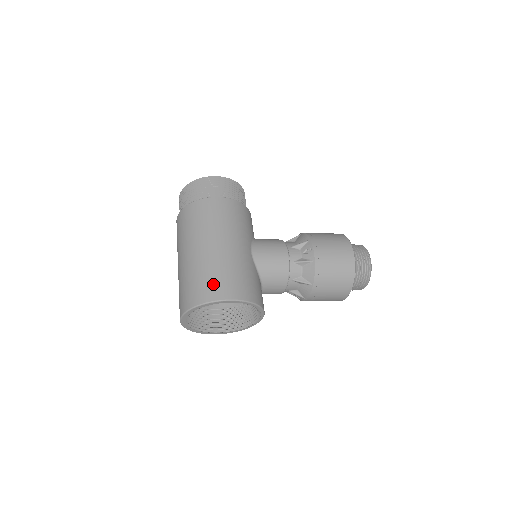
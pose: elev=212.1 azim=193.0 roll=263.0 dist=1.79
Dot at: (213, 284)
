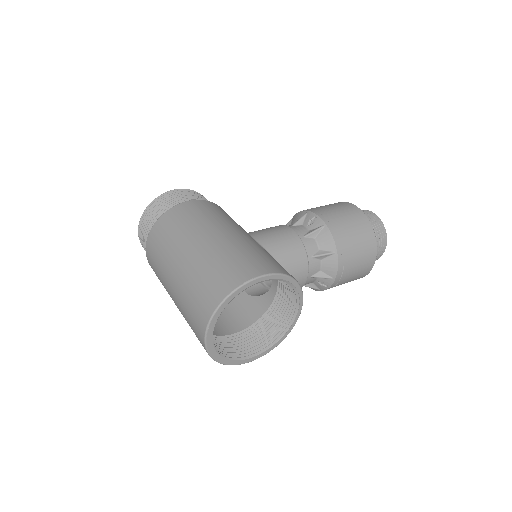
Dot at: (231, 269)
